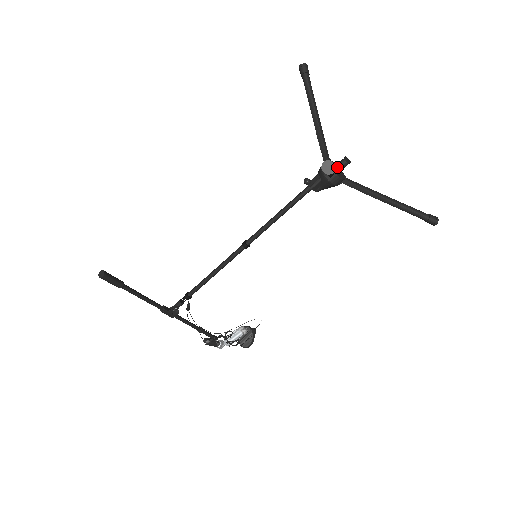
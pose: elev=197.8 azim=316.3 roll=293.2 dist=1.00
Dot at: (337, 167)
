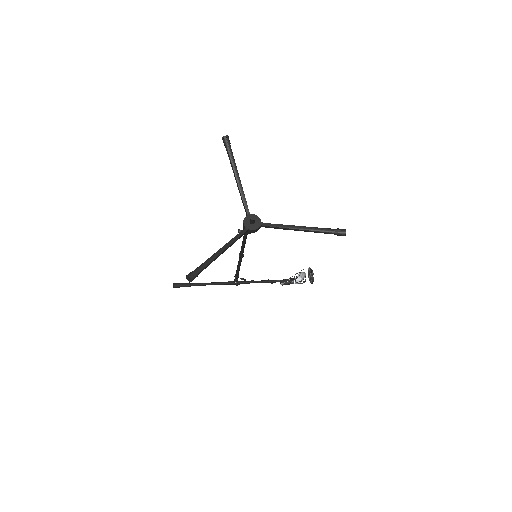
Dot at: (250, 222)
